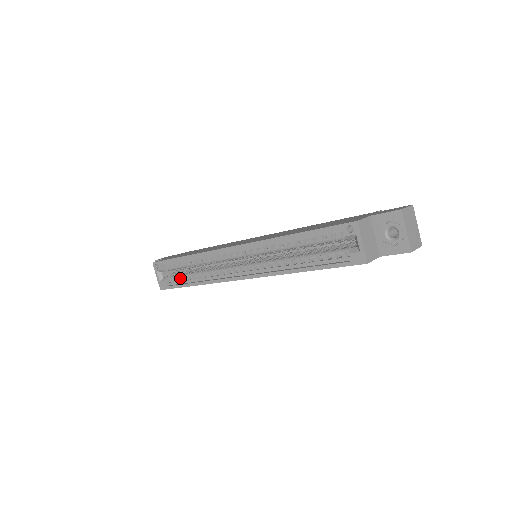
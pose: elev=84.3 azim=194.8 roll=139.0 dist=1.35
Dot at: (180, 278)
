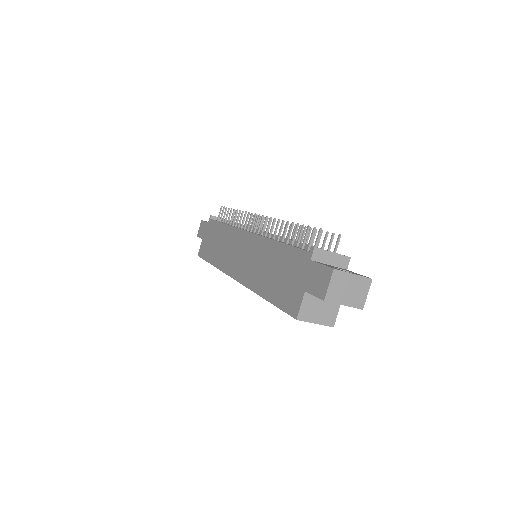
Dot at: occluded
